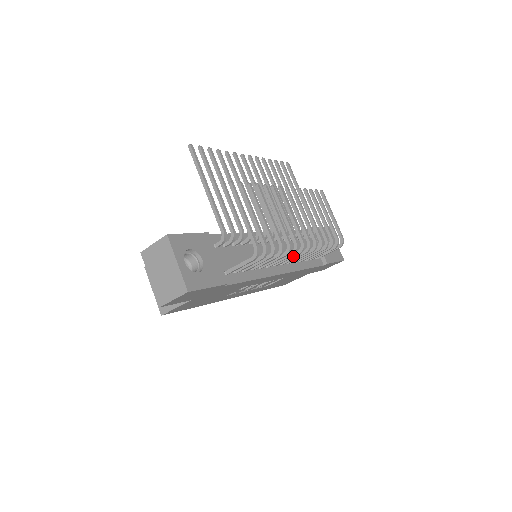
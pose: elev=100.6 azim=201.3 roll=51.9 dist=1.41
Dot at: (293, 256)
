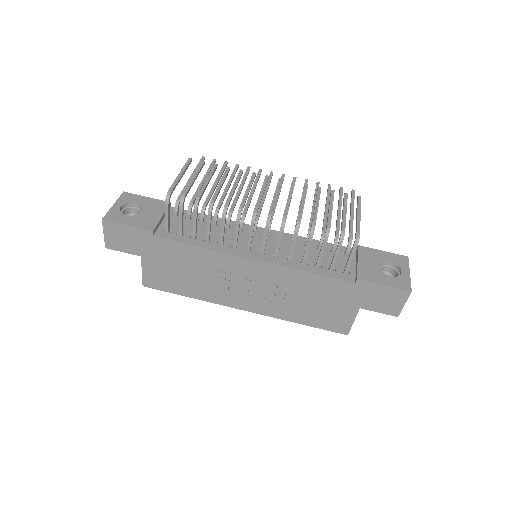
Dot at: (250, 229)
